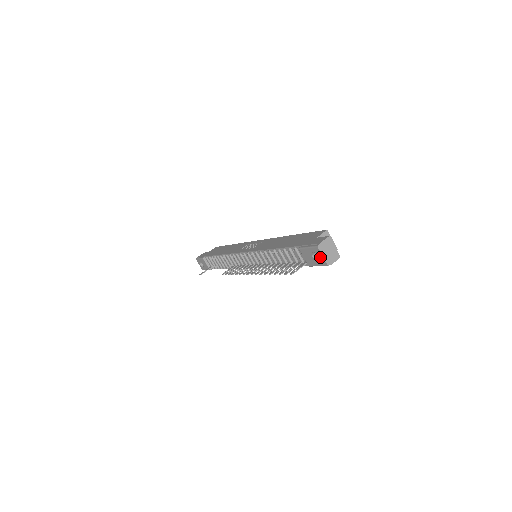
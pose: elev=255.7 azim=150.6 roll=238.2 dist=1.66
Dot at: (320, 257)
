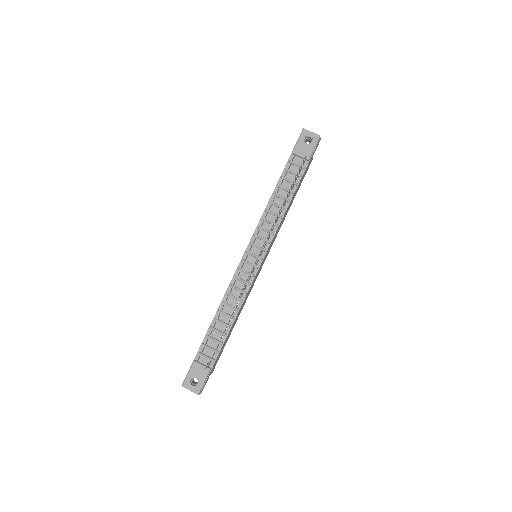
Dot at: (311, 135)
